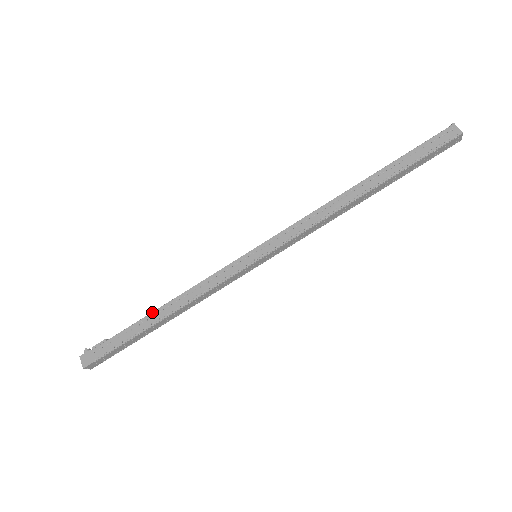
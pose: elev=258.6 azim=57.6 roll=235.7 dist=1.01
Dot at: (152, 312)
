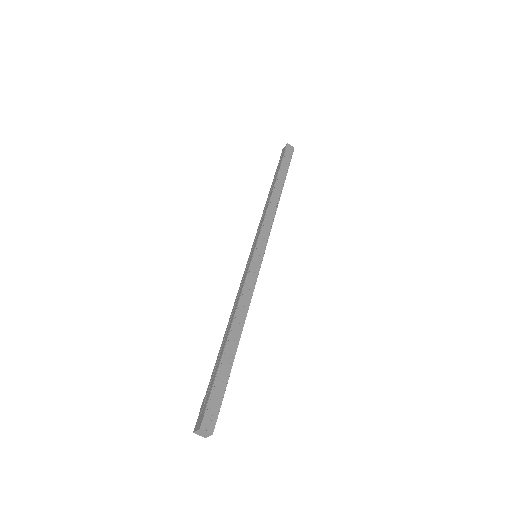
Dot at: (222, 342)
